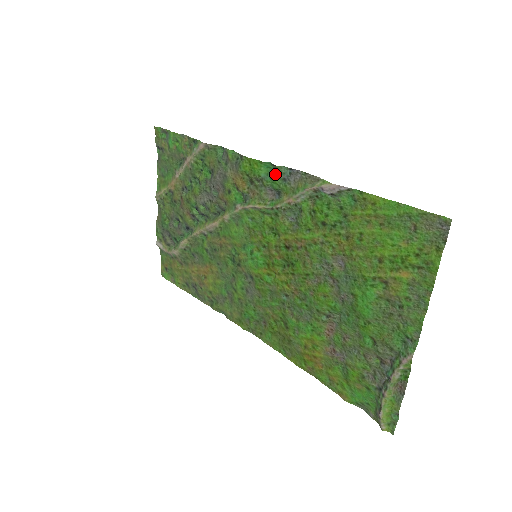
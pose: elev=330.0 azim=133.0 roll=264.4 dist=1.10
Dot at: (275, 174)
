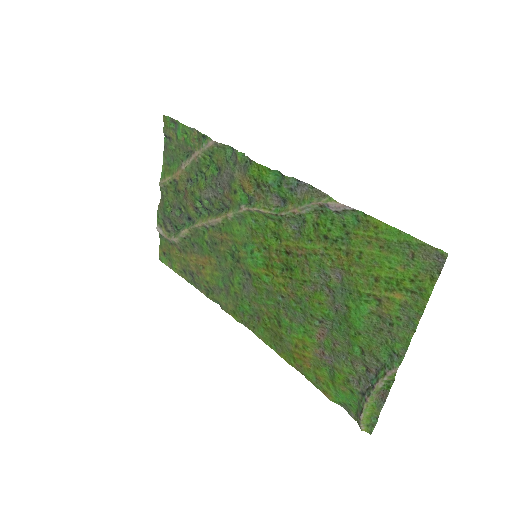
Dot at: (283, 183)
